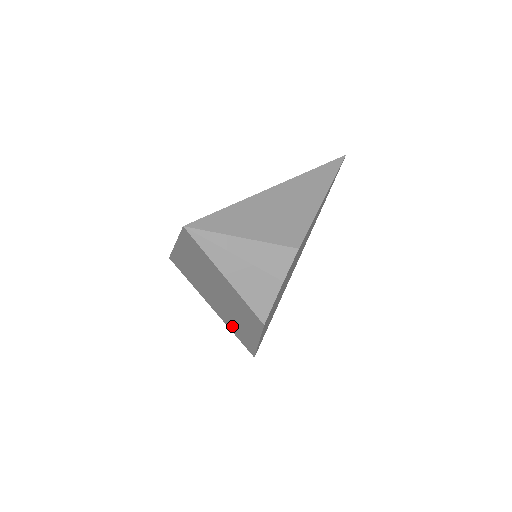
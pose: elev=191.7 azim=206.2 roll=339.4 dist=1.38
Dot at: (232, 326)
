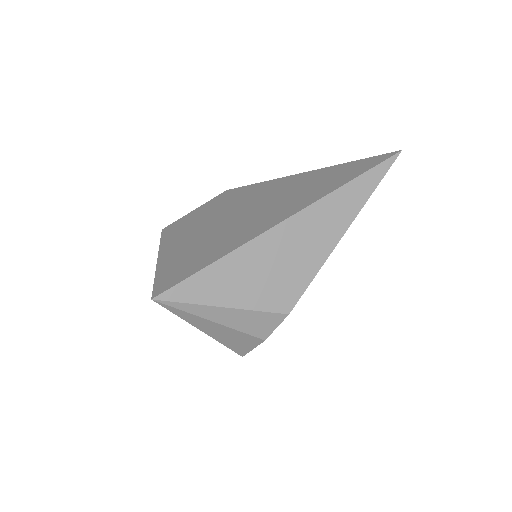
Dot at: occluded
